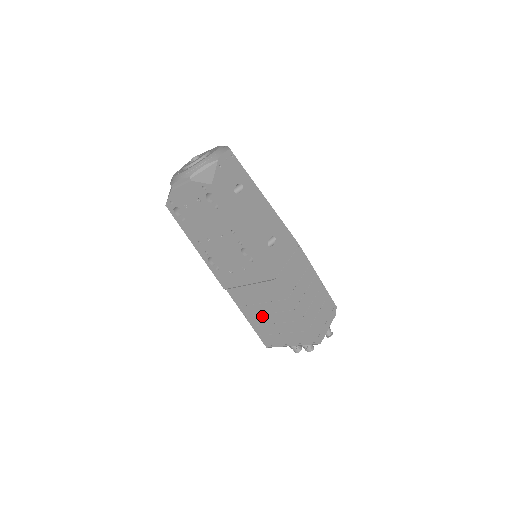
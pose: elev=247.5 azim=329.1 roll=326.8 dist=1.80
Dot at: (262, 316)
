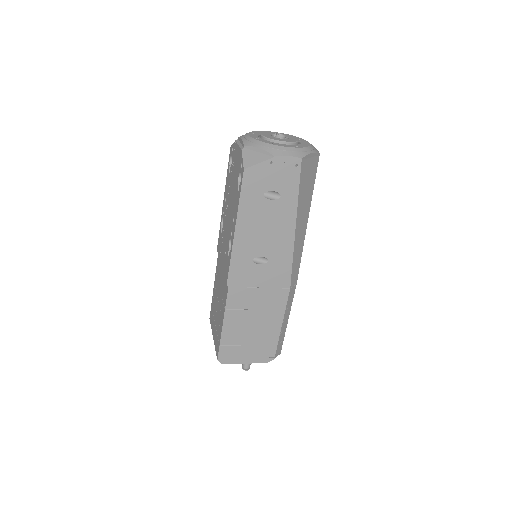
Dot at: (217, 297)
